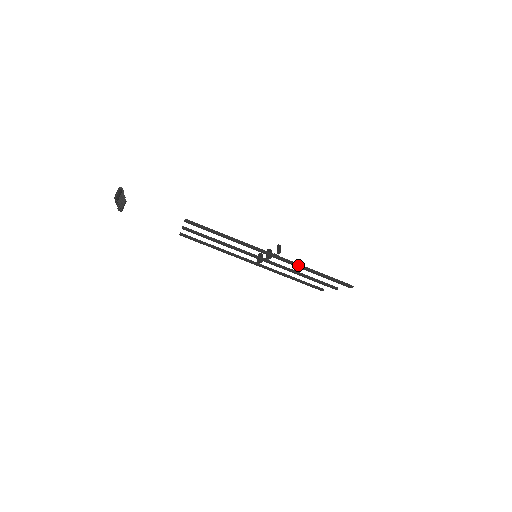
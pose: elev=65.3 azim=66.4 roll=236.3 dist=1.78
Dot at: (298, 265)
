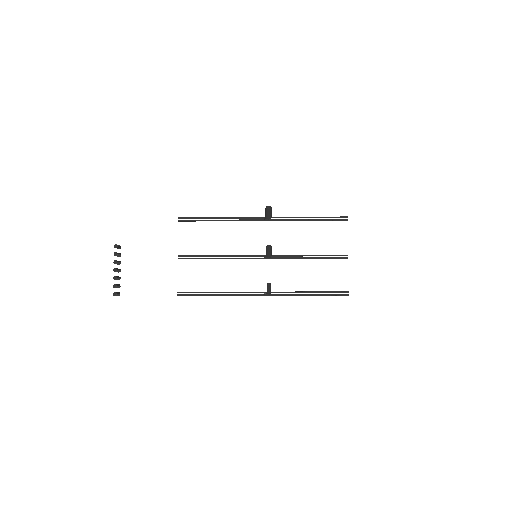
Dot at: occluded
